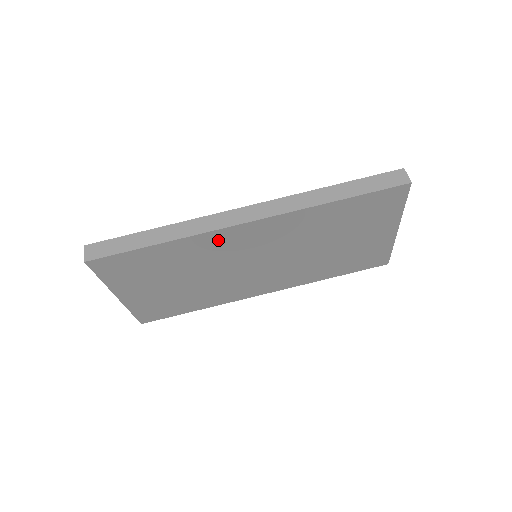
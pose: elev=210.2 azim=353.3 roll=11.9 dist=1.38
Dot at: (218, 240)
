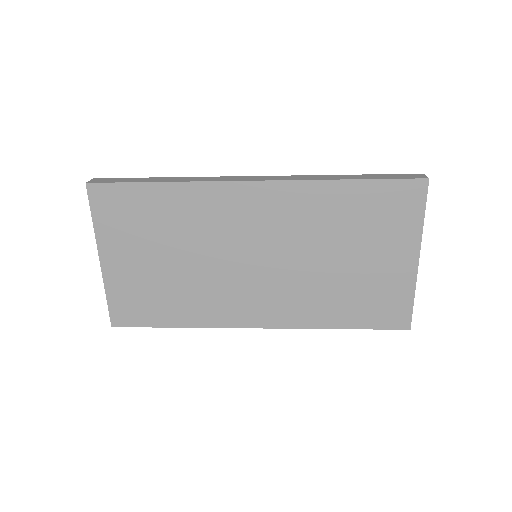
Dot at: (219, 199)
